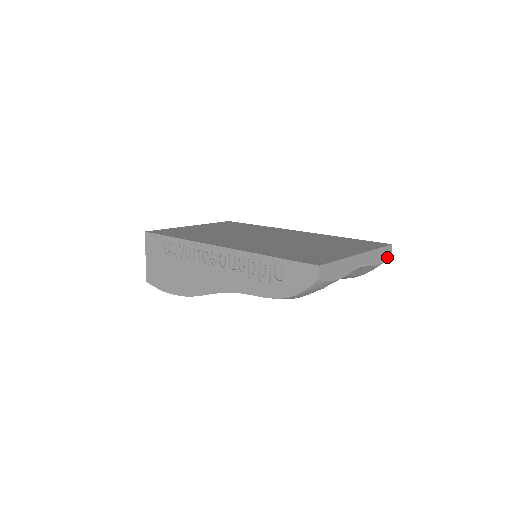
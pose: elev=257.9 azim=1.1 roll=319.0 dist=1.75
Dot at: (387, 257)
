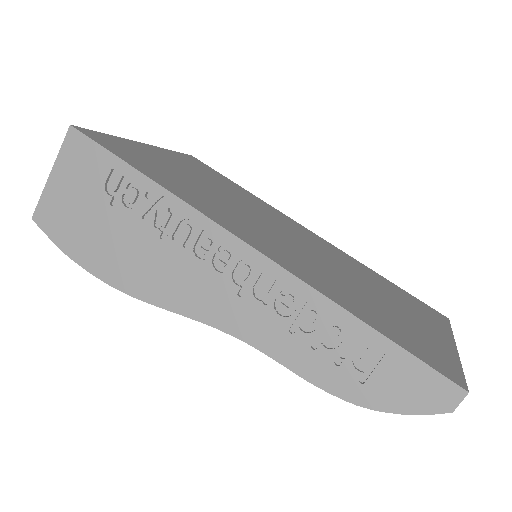
Dot at: occluded
